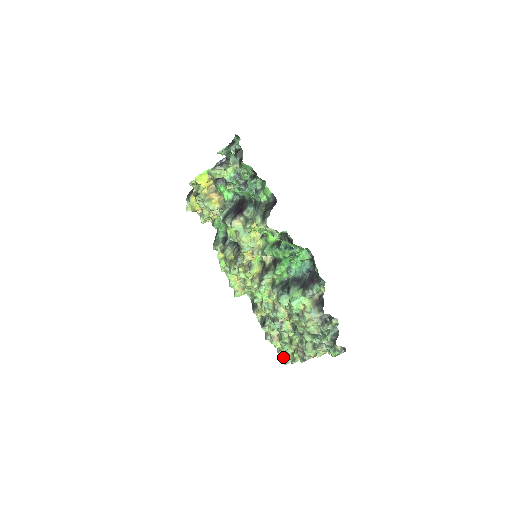
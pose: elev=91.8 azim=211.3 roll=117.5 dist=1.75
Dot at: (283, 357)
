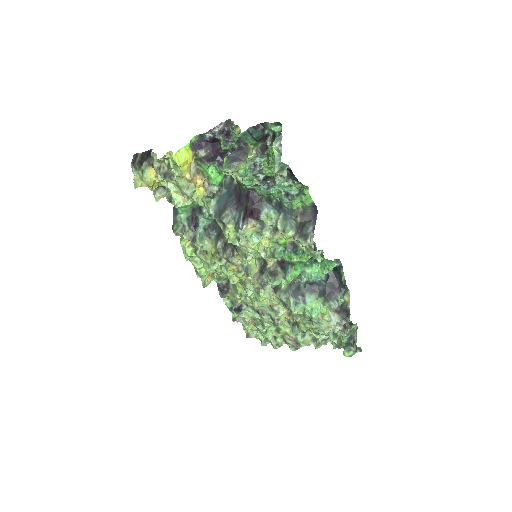
Dot at: (251, 334)
